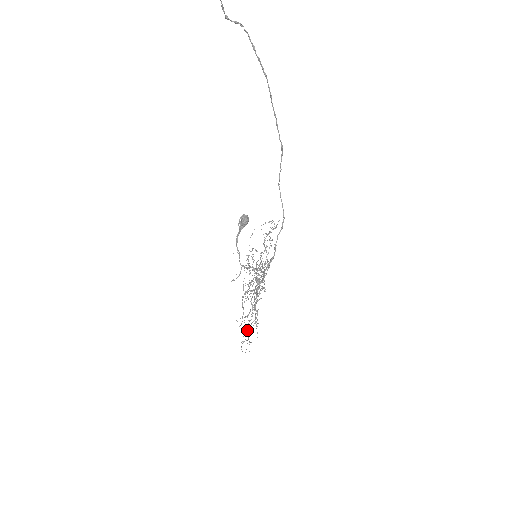
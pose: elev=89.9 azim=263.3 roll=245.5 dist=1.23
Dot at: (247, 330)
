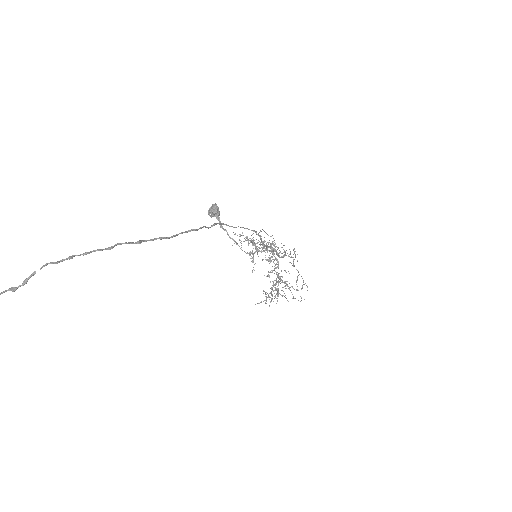
Dot at: (293, 266)
